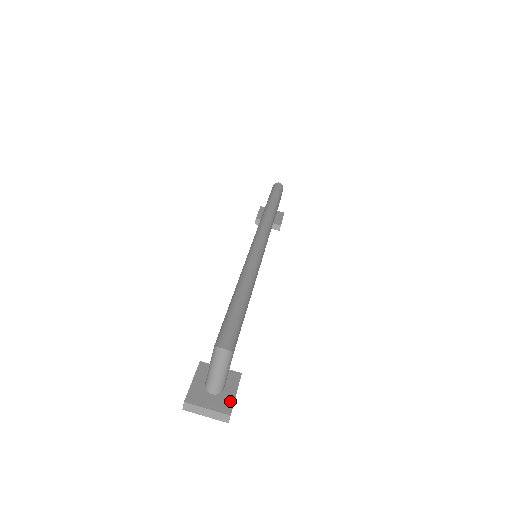
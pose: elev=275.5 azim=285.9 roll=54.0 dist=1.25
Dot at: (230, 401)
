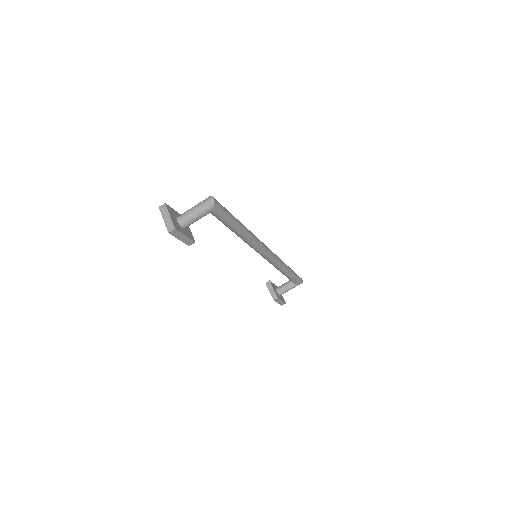
Dot at: (180, 230)
